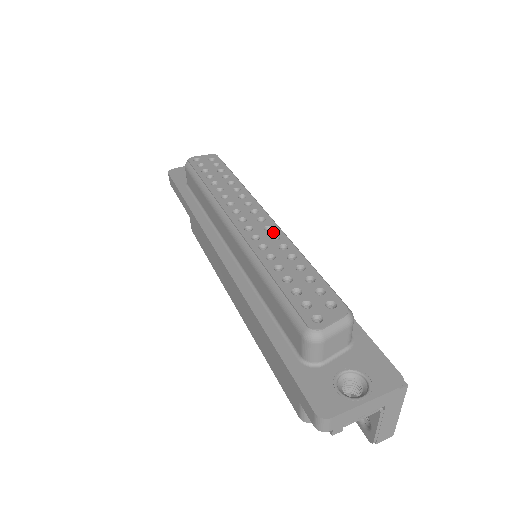
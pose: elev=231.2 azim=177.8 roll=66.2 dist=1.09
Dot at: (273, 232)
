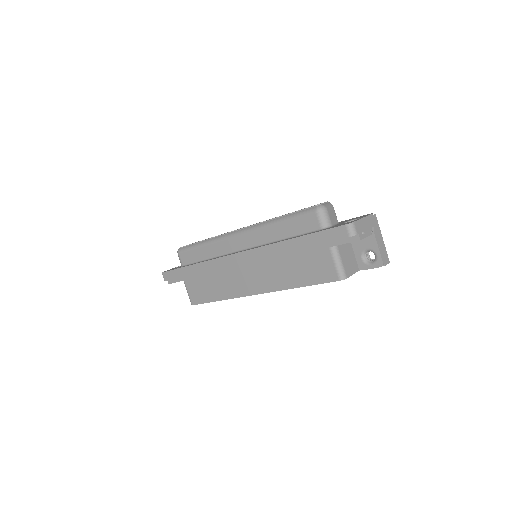
Dot at: occluded
